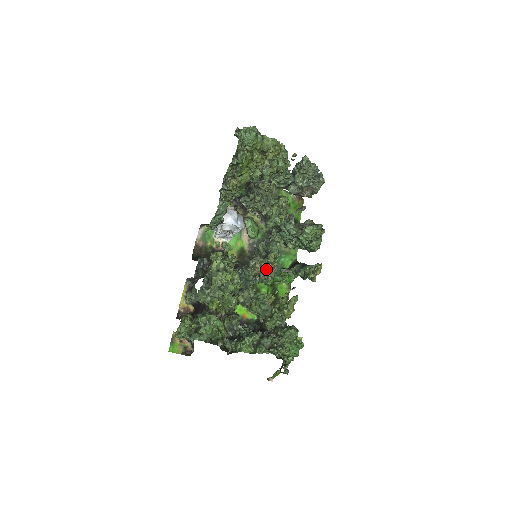
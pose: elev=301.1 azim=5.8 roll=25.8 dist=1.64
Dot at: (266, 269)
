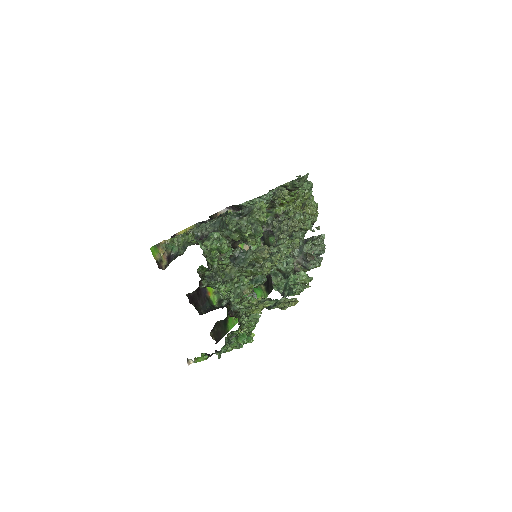
Dot at: (265, 263)
